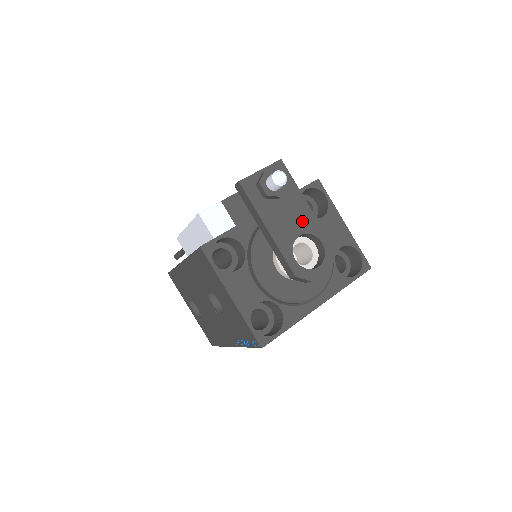
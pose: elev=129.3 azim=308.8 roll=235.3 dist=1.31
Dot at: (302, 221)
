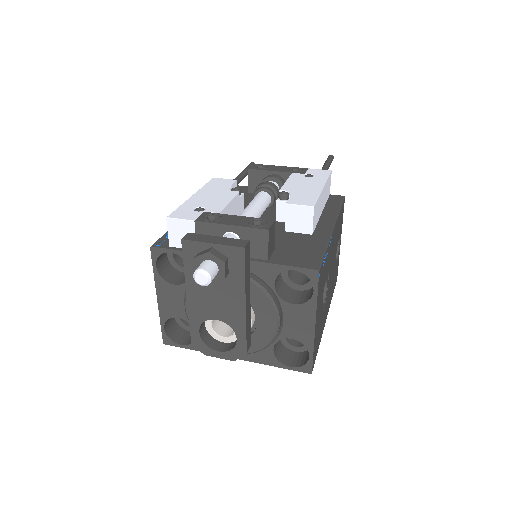
Dot at: (228, 311)
